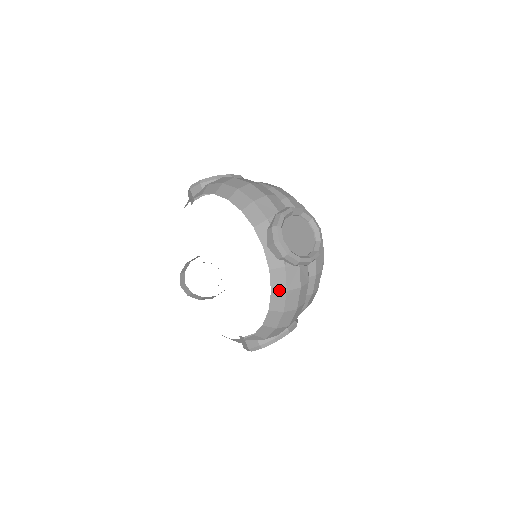
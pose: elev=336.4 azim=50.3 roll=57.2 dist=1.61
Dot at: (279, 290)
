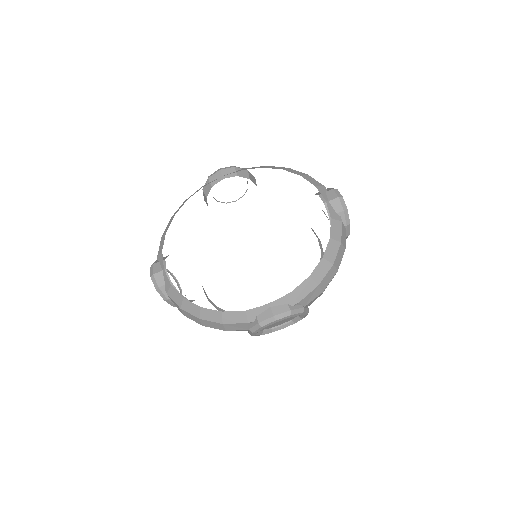
Dot at: (336, 239)
